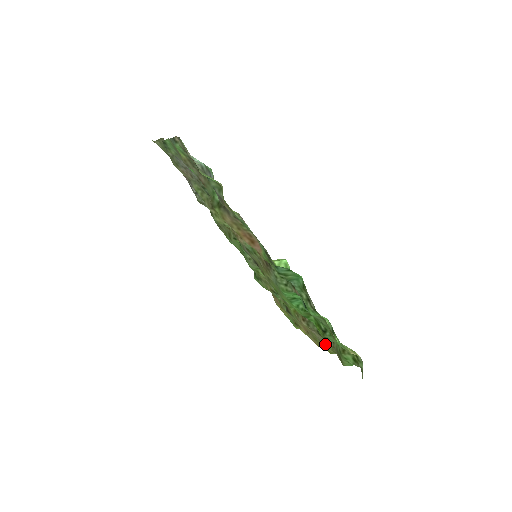
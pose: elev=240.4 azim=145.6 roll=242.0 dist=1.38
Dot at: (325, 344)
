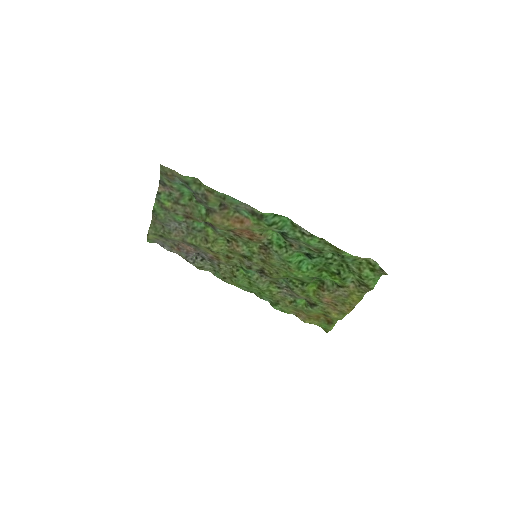
Dot at: (350, 292)
